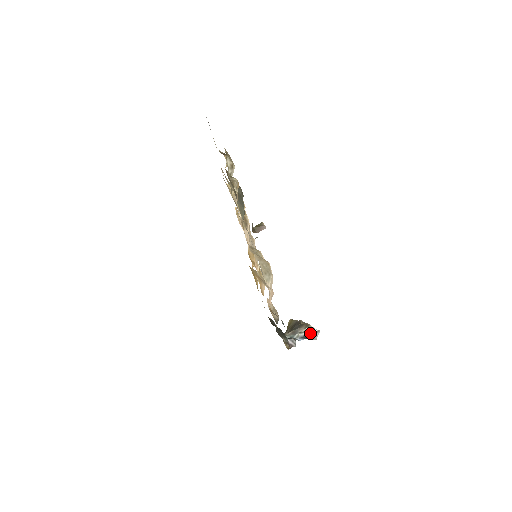
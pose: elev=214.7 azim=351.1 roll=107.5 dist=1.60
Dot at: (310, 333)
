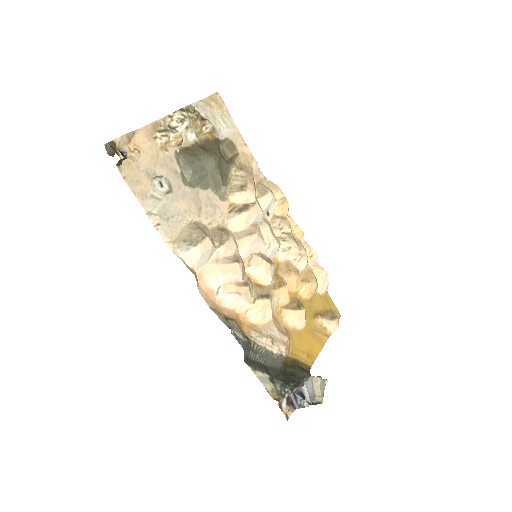
Dot at: (302, 386)
